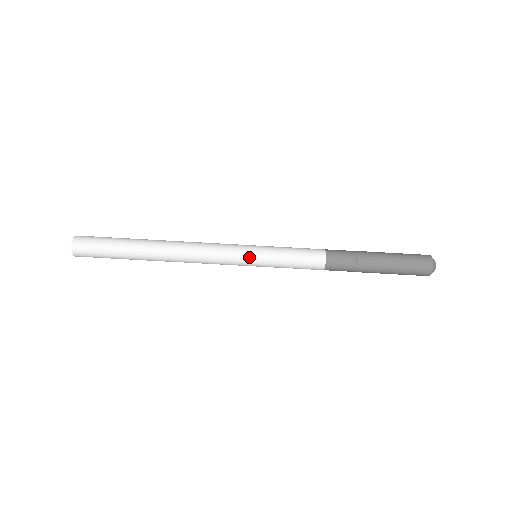
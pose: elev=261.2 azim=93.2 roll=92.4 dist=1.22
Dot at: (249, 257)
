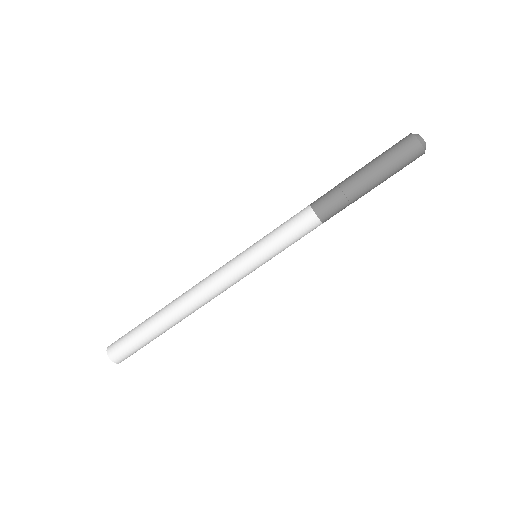
Dot at: occluded
